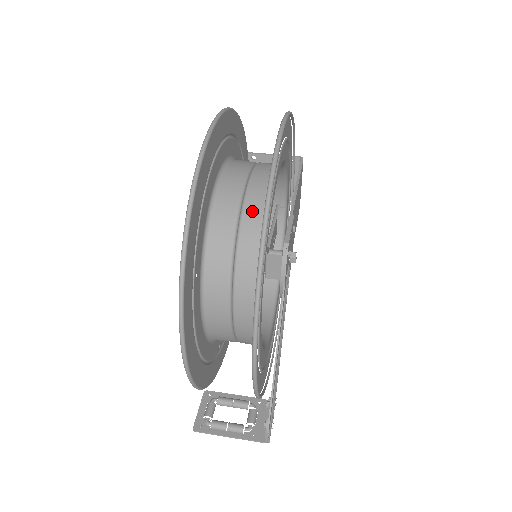
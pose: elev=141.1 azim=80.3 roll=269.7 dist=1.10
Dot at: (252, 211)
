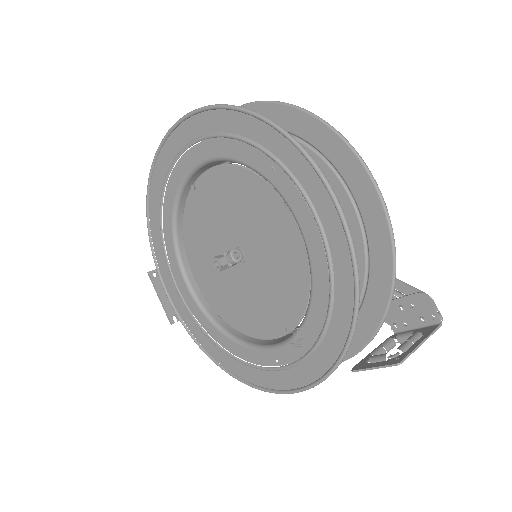
Dot at: occluded
